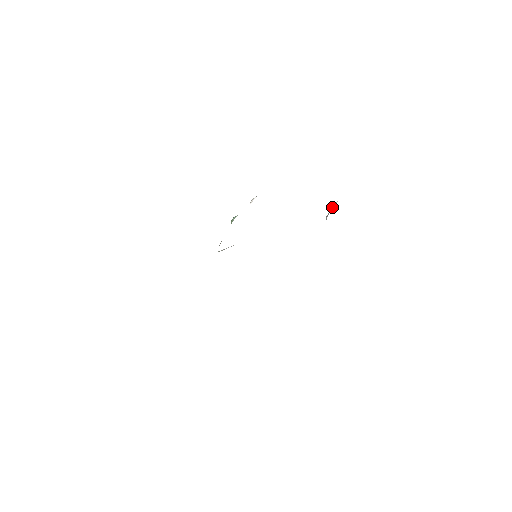
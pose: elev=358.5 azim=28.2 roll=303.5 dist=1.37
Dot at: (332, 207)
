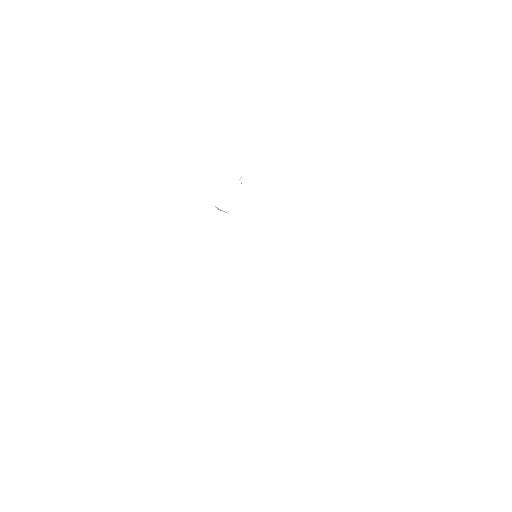
Dot at: occluded
